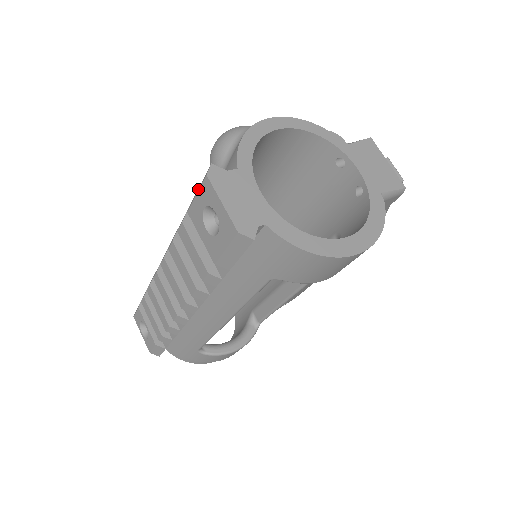
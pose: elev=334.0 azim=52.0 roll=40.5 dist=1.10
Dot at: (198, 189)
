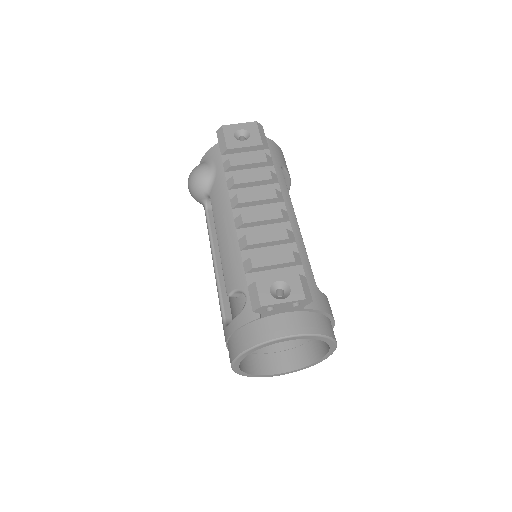
Dot at: (222, 140)
